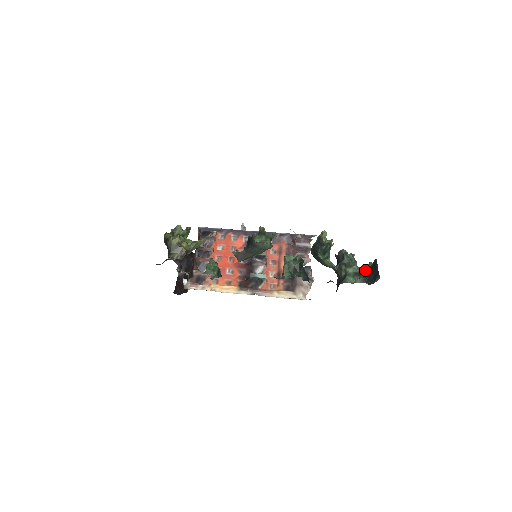
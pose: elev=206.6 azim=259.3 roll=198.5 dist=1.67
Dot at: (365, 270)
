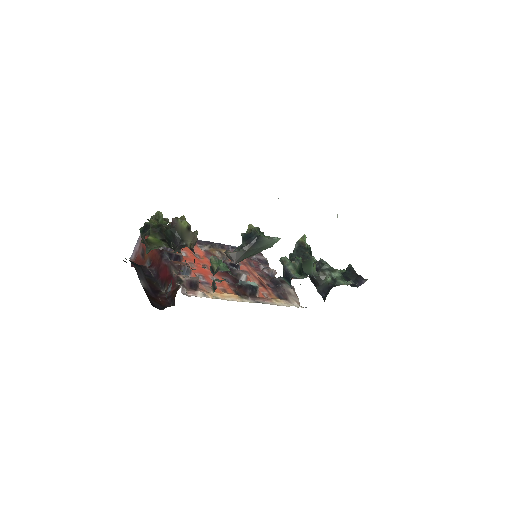
Dot at: occluded
